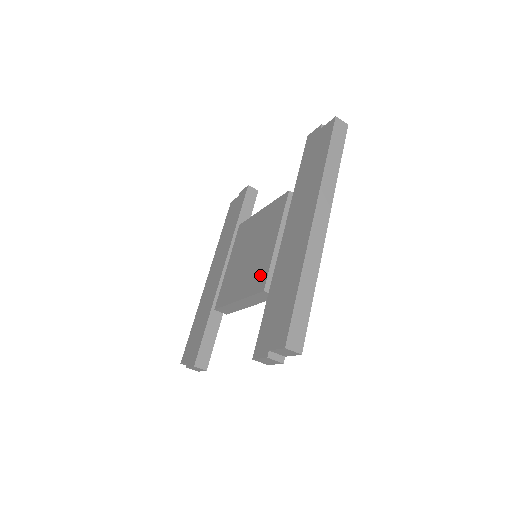
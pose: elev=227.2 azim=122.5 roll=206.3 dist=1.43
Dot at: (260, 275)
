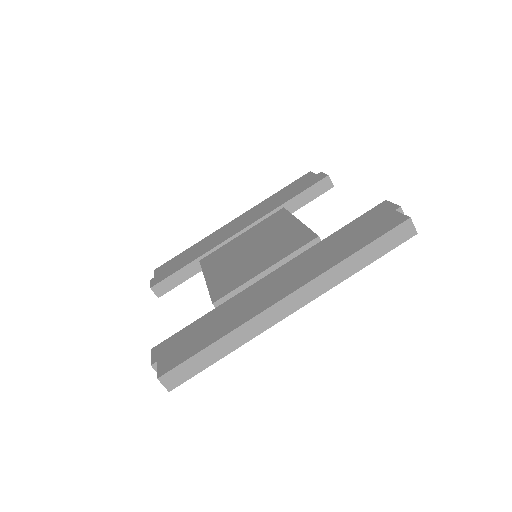
Dot at: (228, 285)
